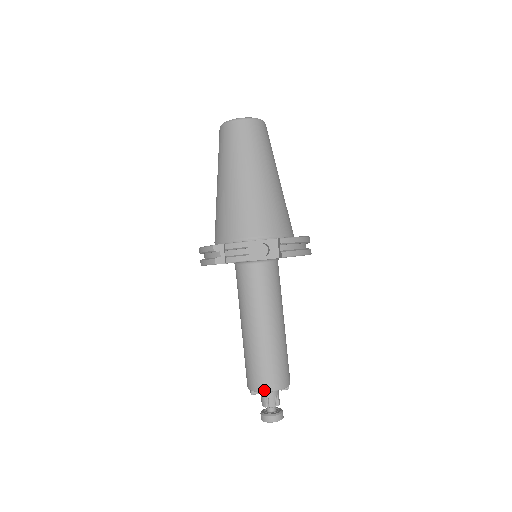
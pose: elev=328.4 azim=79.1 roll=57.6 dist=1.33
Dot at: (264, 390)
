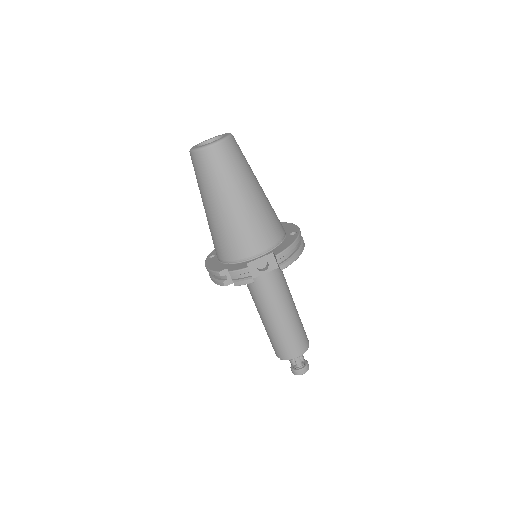
Dot at: (290, 358)
